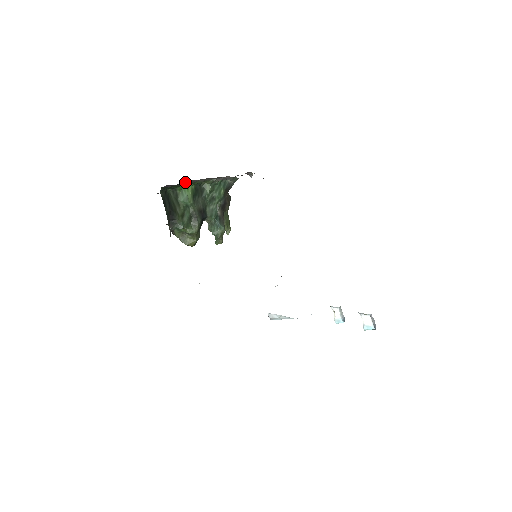
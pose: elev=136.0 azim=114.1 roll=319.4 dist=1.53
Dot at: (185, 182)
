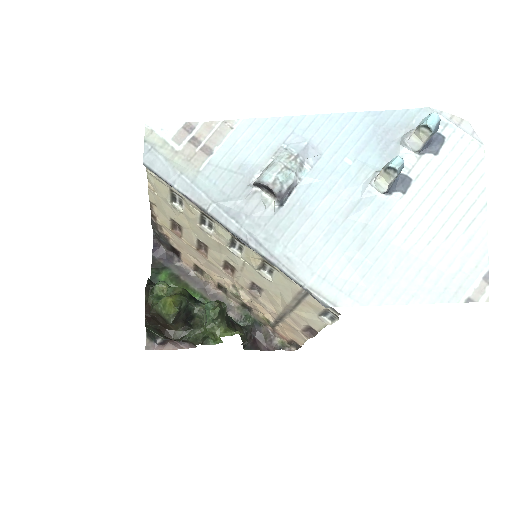
Dot at: (176, 260)
